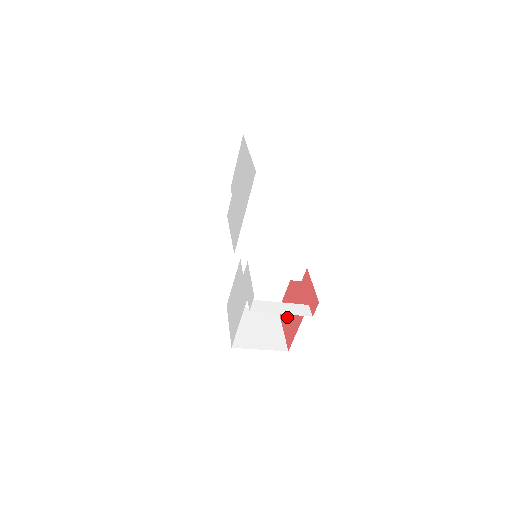
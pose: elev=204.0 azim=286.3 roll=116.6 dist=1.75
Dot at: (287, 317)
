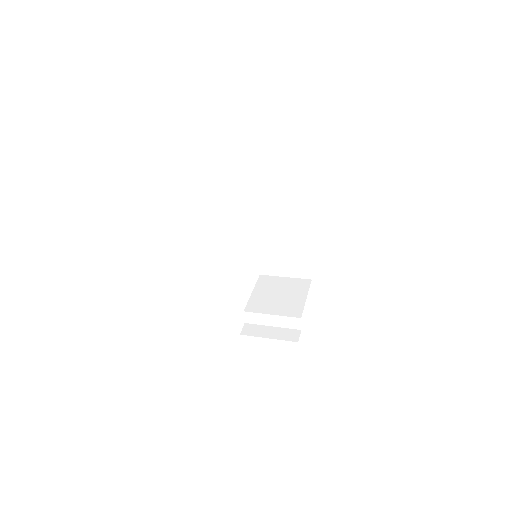
Dot at: occluded
